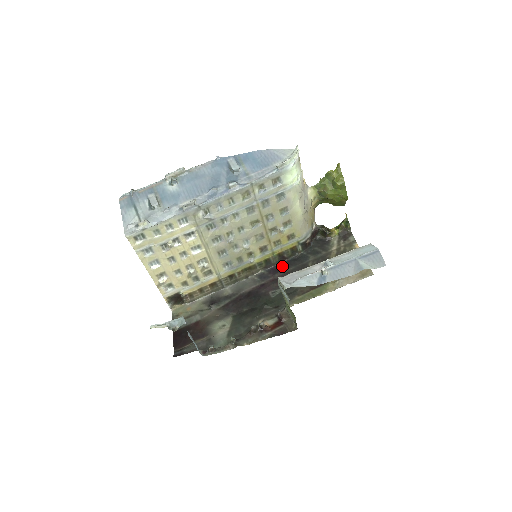
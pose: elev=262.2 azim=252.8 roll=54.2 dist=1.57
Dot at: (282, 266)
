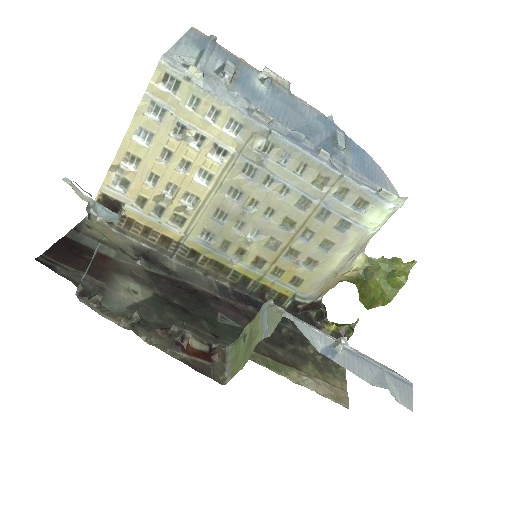
Dot at: (253, 302)
